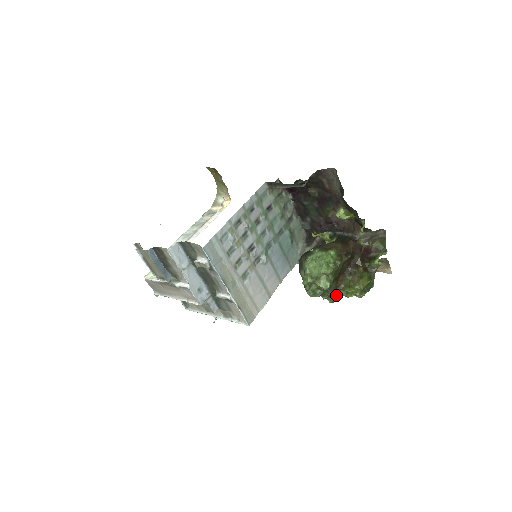
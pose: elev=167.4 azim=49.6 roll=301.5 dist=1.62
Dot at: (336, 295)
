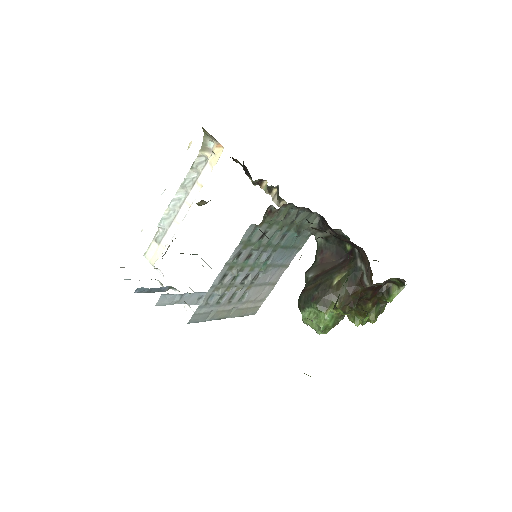
Dot at: occluded
